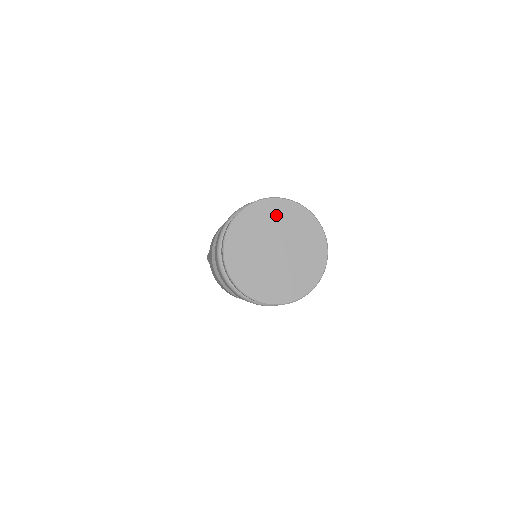
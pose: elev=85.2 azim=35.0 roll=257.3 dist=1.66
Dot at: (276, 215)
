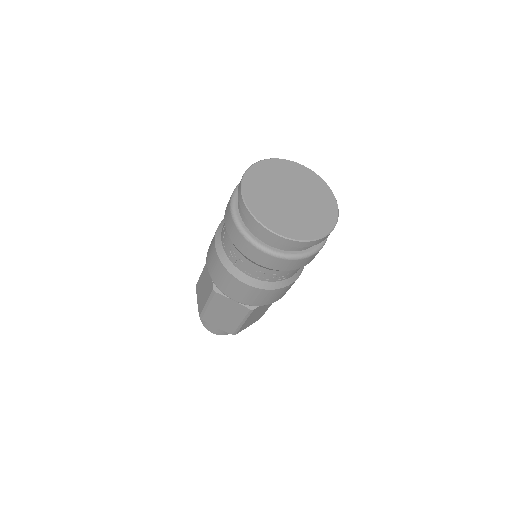
Dot at: (268, 173)
